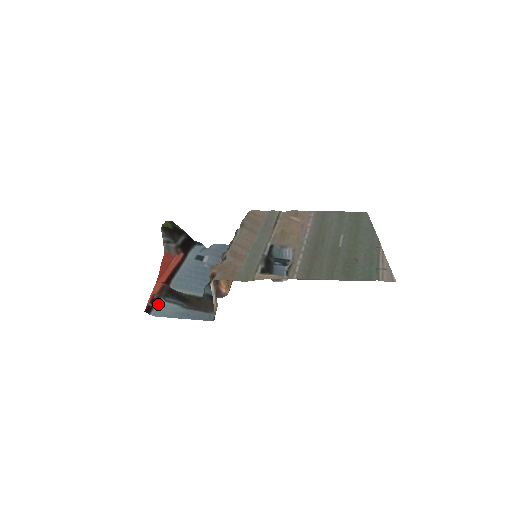
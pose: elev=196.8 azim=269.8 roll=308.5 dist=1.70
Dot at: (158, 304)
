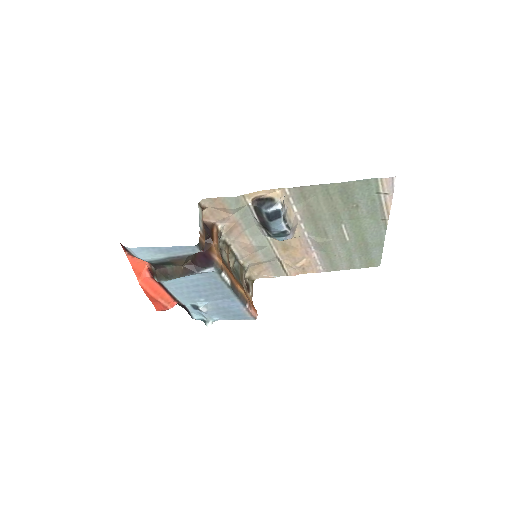
Dot at: (137, 257)
